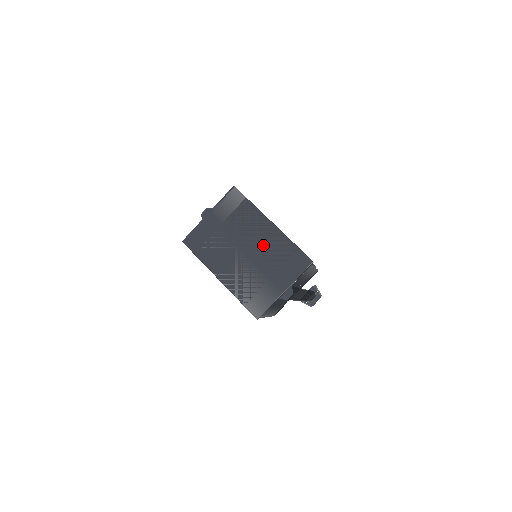
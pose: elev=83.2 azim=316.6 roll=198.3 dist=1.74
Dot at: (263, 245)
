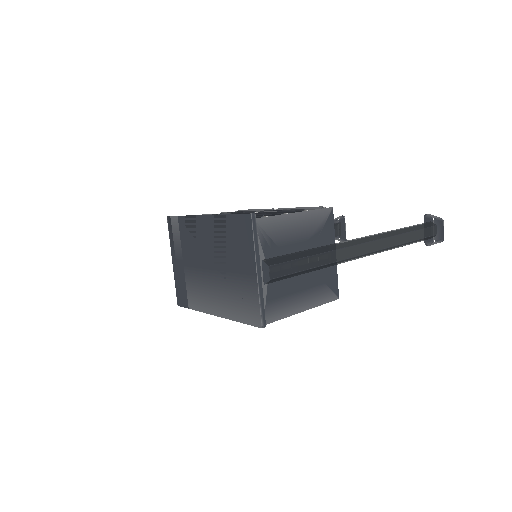
Dot at: (213, 245)
